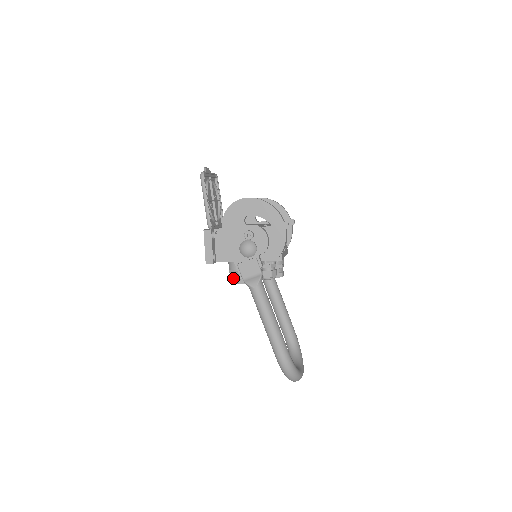
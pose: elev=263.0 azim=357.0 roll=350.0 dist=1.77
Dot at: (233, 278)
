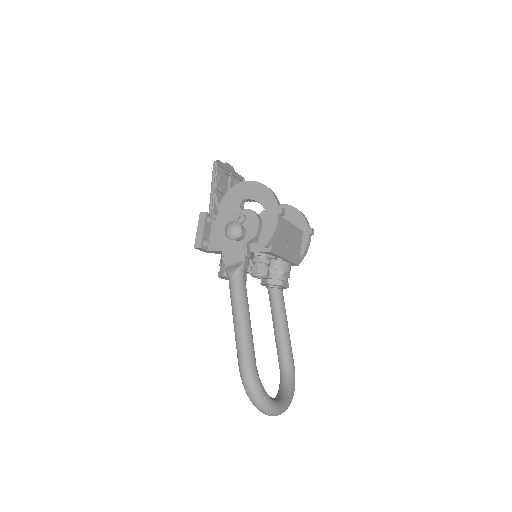
Dot at: (220, 270)
